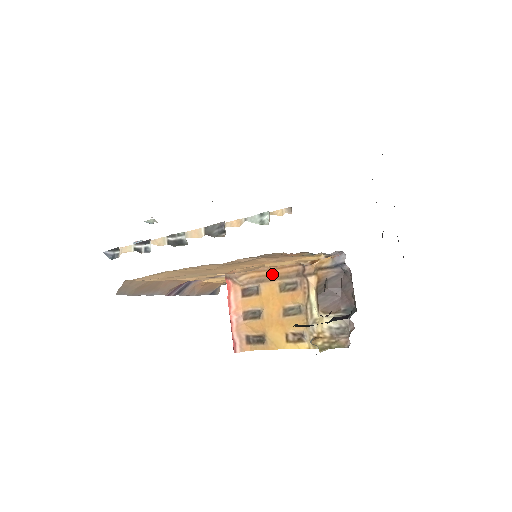
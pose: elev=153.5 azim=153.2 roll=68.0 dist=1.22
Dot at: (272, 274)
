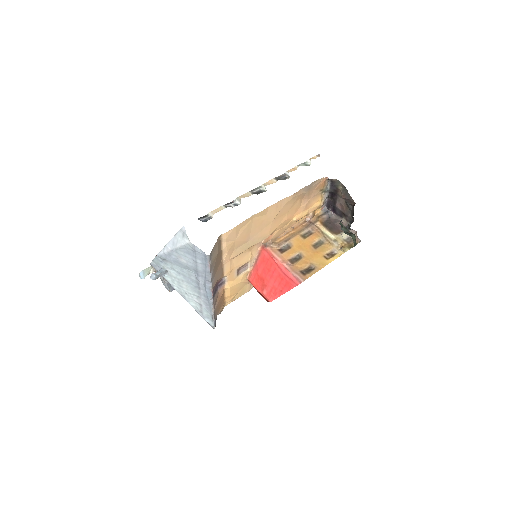
Dot at: (293, 233)
